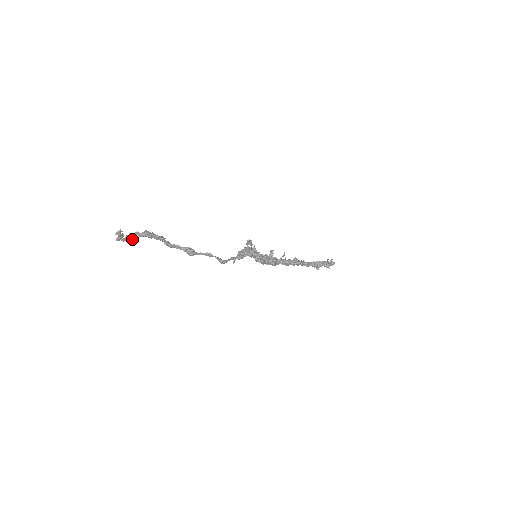
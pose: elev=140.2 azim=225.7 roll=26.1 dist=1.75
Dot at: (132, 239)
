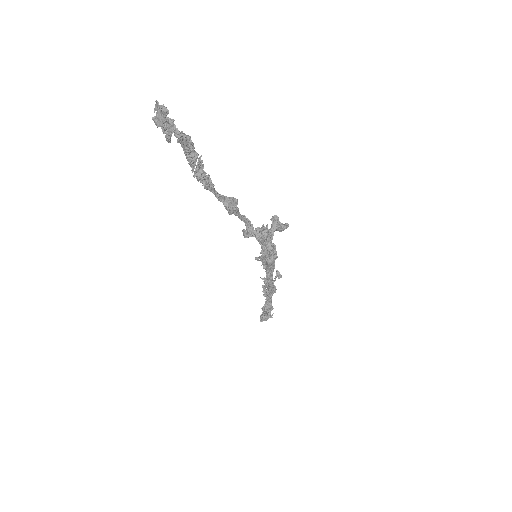
Dot at: (168, 138)
